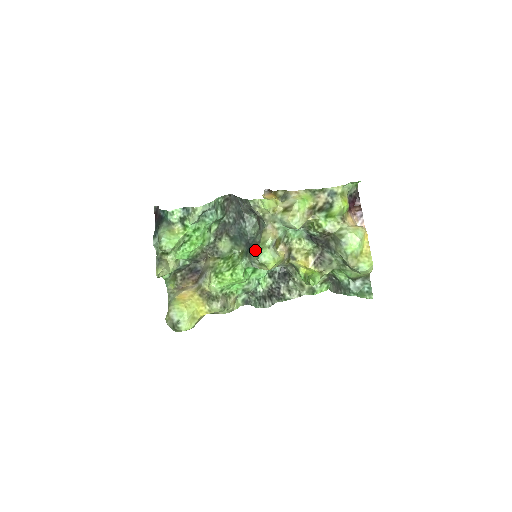
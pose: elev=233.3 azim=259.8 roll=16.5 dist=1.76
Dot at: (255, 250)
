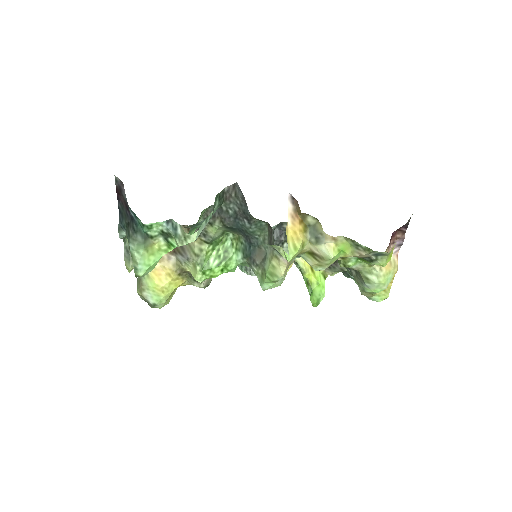
Dot at: (258, 265)
